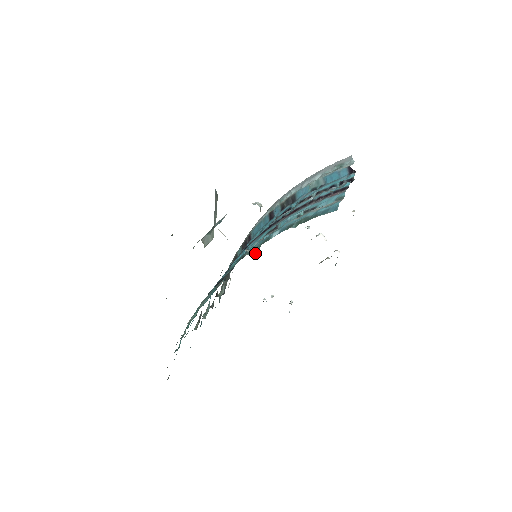
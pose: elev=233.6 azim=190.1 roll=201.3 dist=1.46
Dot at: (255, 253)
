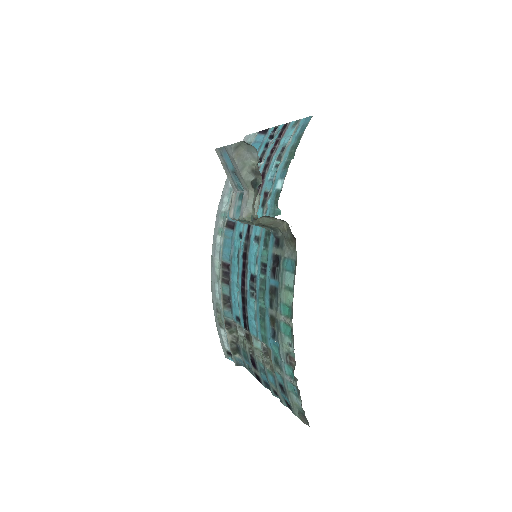
Dot at: (277, 215)
